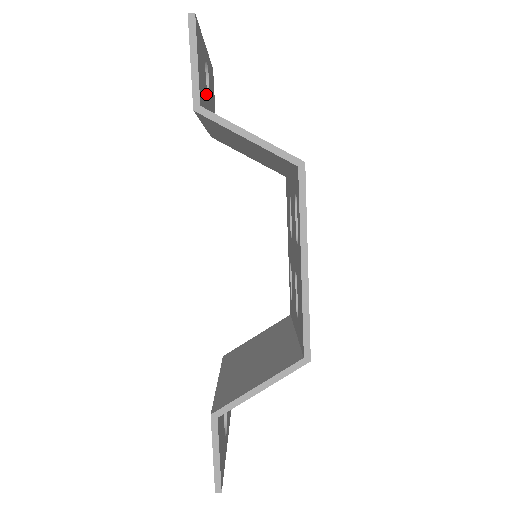
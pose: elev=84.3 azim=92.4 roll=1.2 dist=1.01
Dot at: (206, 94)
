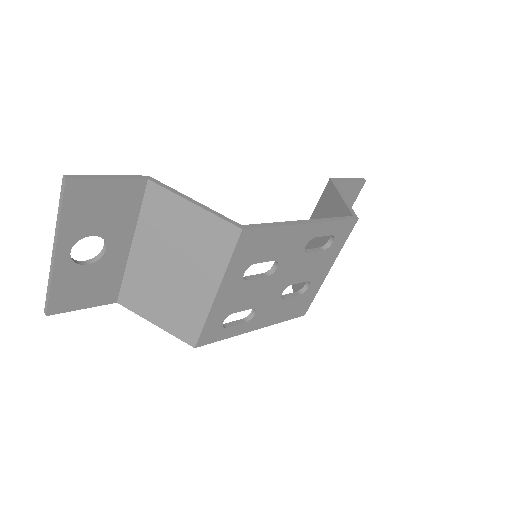
Dot at: occluded
